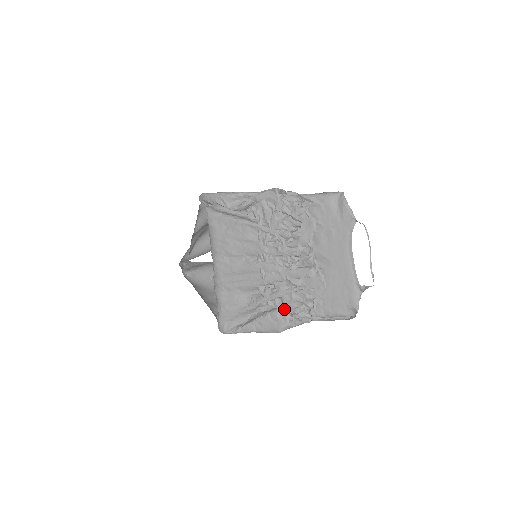
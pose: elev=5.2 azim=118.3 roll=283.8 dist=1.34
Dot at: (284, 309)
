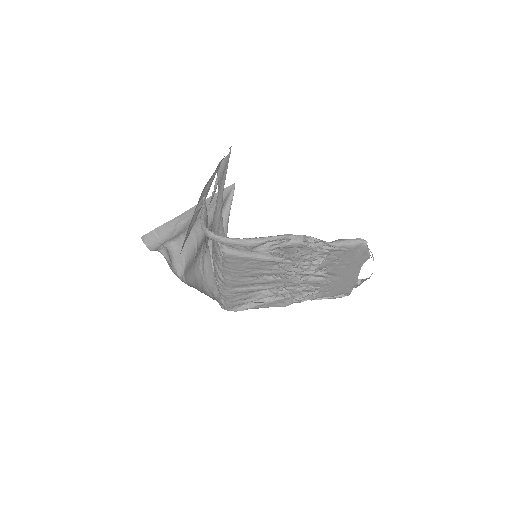
Dot at: (290, 298)
